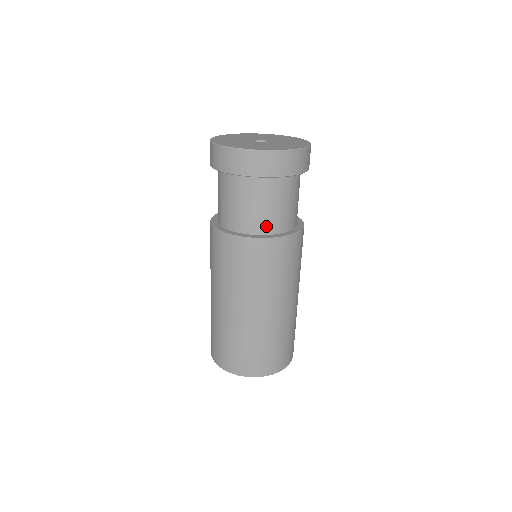
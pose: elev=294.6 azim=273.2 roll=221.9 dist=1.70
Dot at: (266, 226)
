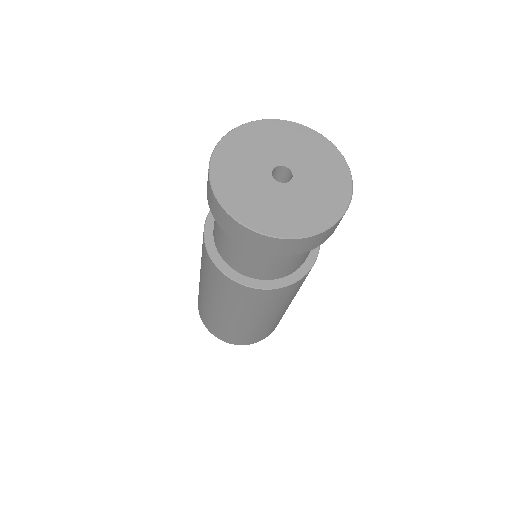
Dot at: (267, 275)
